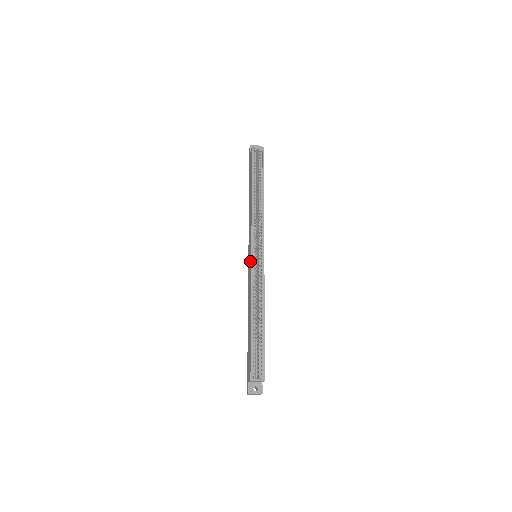
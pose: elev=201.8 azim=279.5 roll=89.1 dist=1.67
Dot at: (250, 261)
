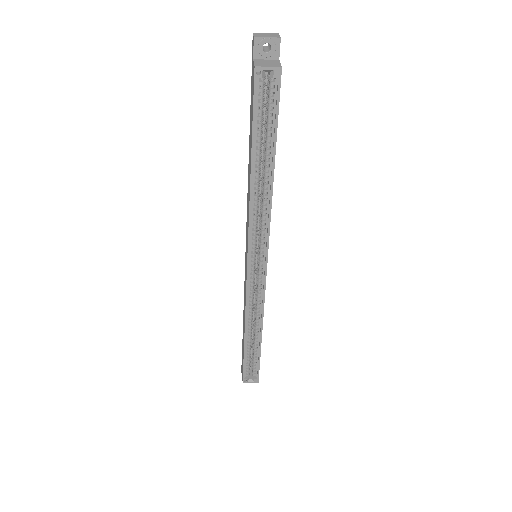
Dot at: (246, 272)
